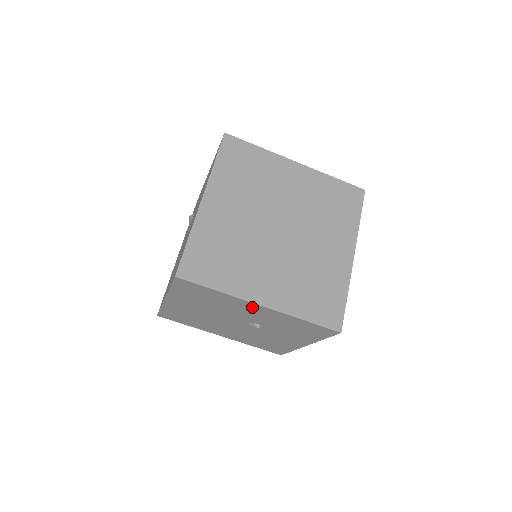
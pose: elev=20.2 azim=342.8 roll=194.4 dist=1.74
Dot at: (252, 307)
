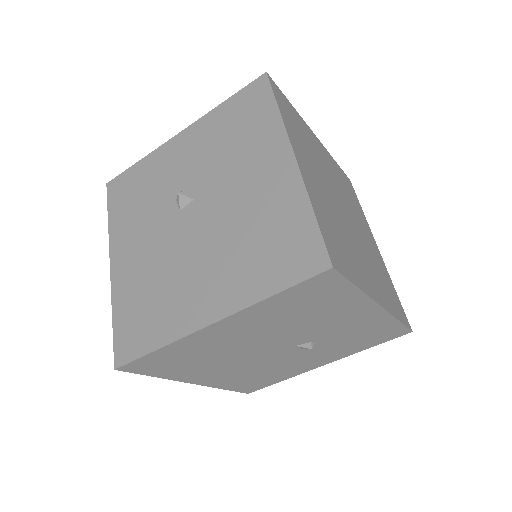
Dot at: (361, 312)
